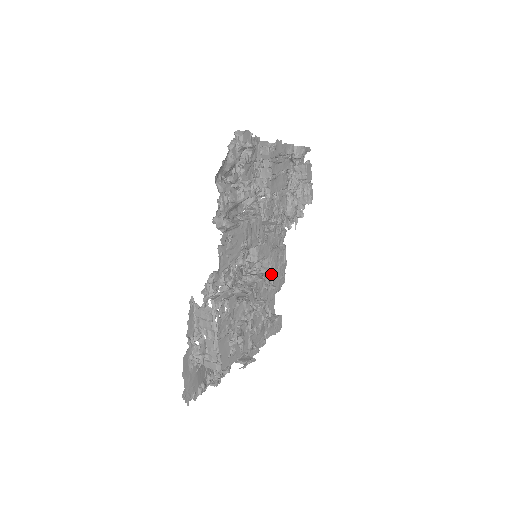
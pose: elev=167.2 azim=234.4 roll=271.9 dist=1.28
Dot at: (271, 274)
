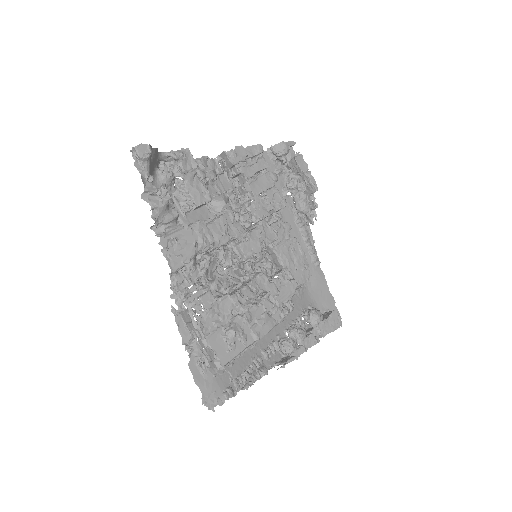
Dot at: (285, 269)
